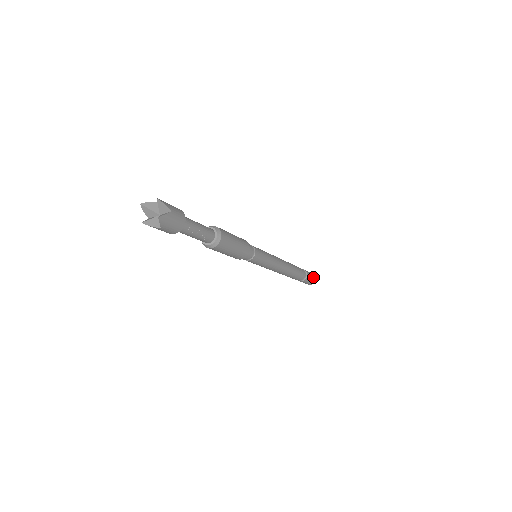
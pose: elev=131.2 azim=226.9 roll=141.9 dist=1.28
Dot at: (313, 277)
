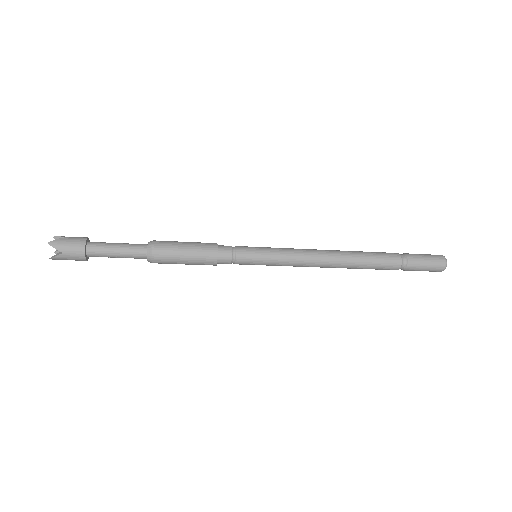
Dot at: (433, 267)
